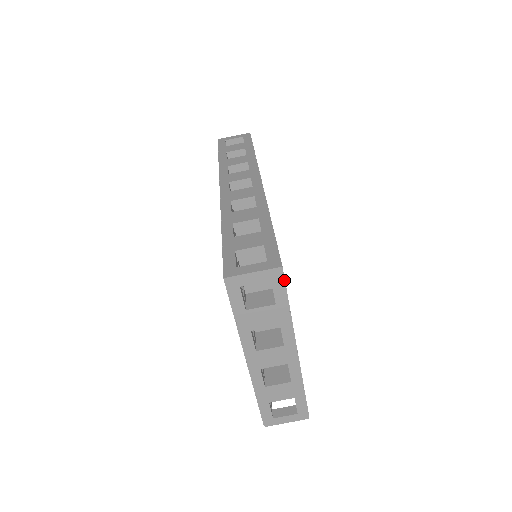
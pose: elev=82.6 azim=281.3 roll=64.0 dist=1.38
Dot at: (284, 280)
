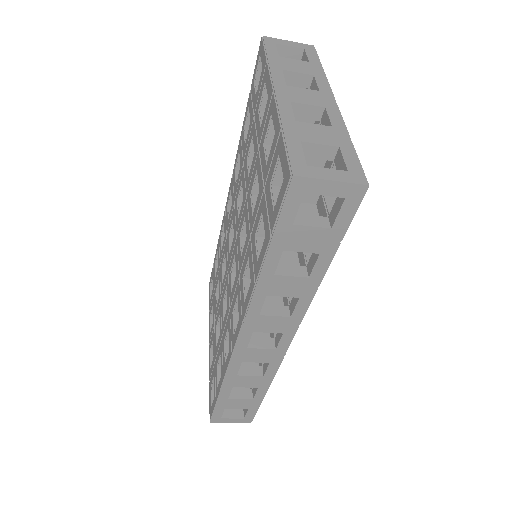
Dot at: occluded
